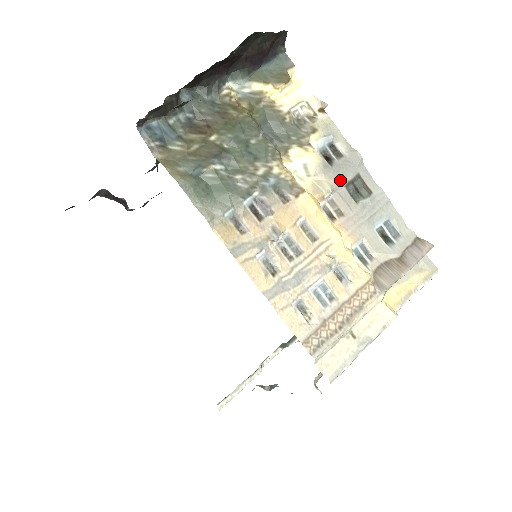
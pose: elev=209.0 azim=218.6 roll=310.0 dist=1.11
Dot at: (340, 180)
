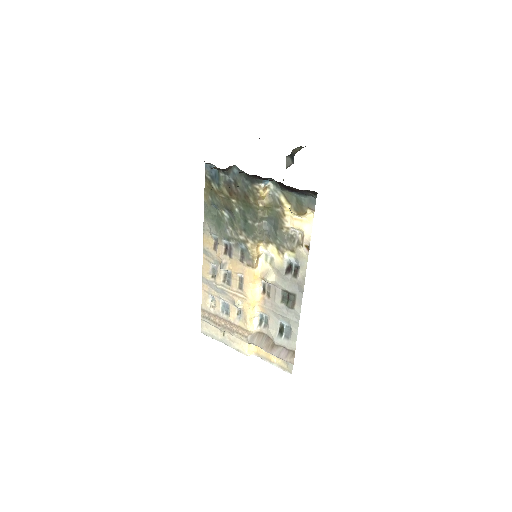
Dot at: (281, 285)
